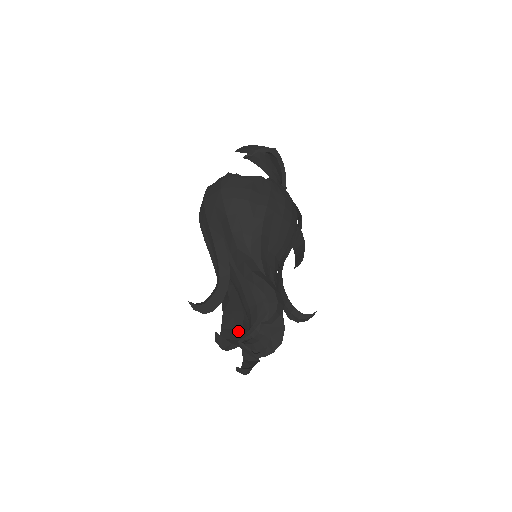
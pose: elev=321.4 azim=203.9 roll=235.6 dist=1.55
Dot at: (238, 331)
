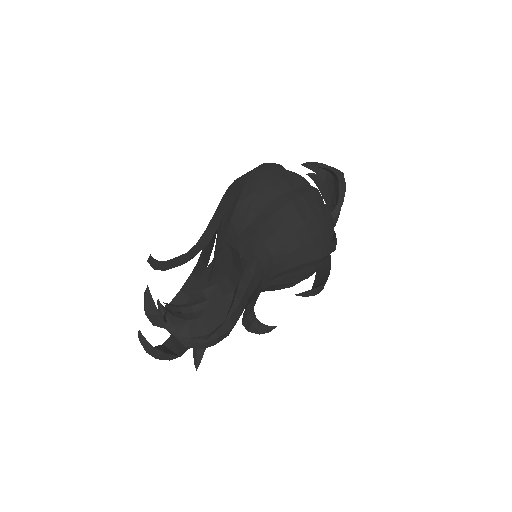
Dot at: occluded
